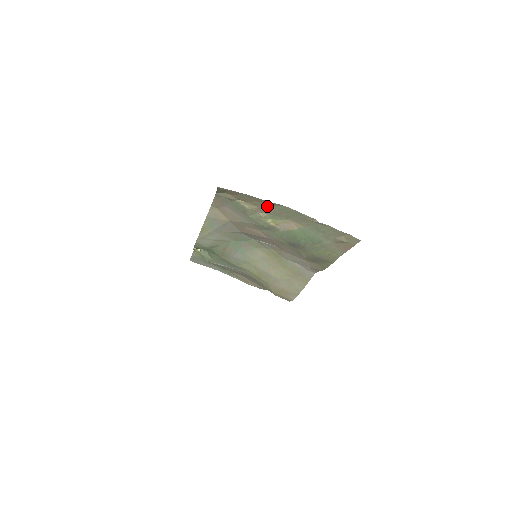
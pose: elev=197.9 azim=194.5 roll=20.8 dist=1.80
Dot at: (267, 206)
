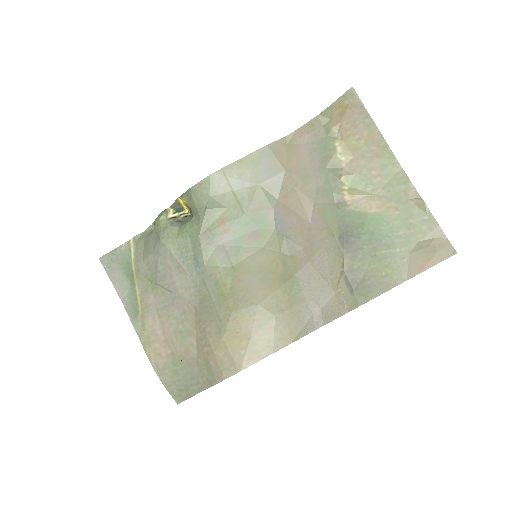
Dot at: (369, 157)
